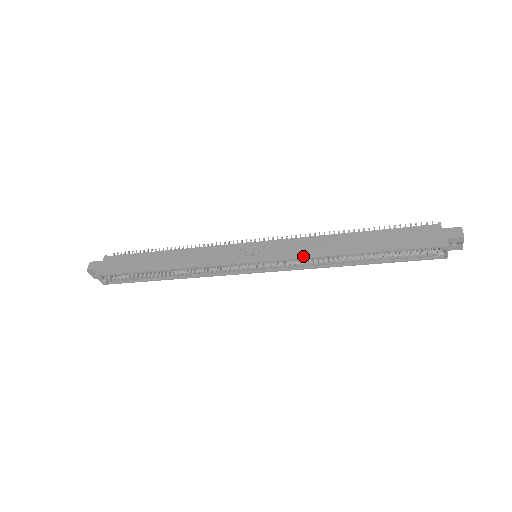
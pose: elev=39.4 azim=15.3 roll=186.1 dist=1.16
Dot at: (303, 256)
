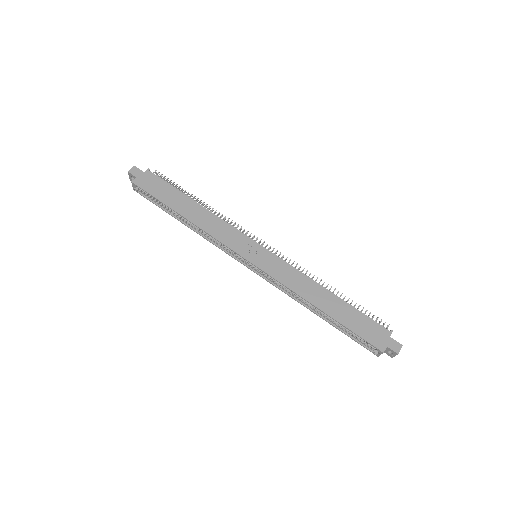
Dot at: (287, 285)
